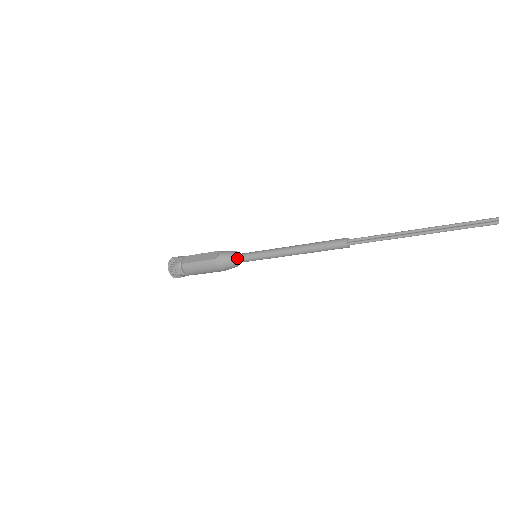
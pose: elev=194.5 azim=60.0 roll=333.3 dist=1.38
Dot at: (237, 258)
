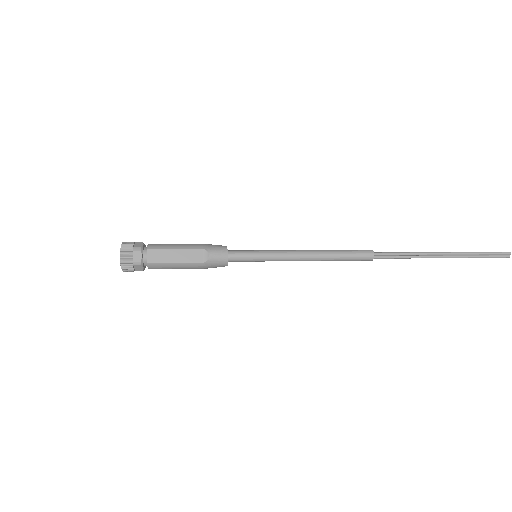
Dot at: (232, 259)
